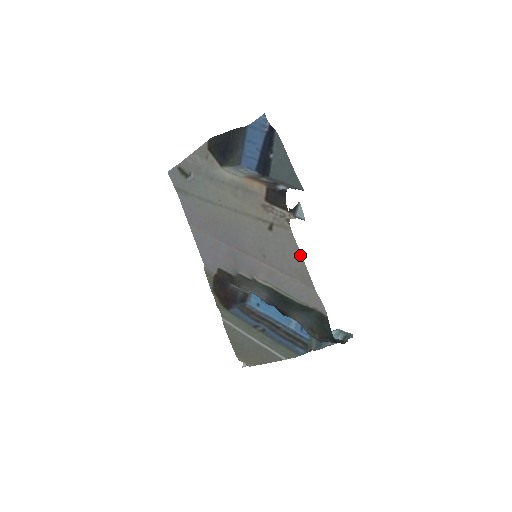
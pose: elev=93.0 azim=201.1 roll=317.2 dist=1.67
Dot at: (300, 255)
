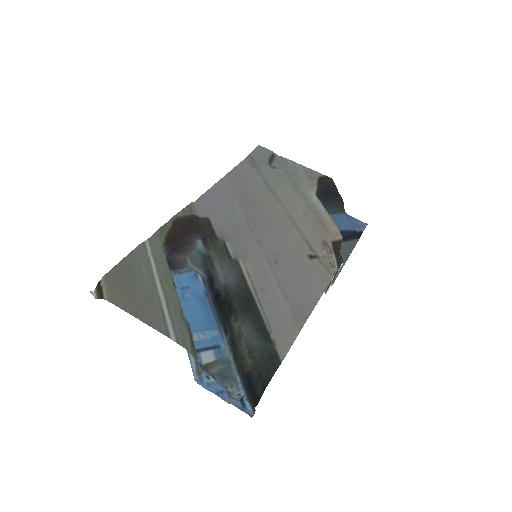
Dot at: (318, 297)
